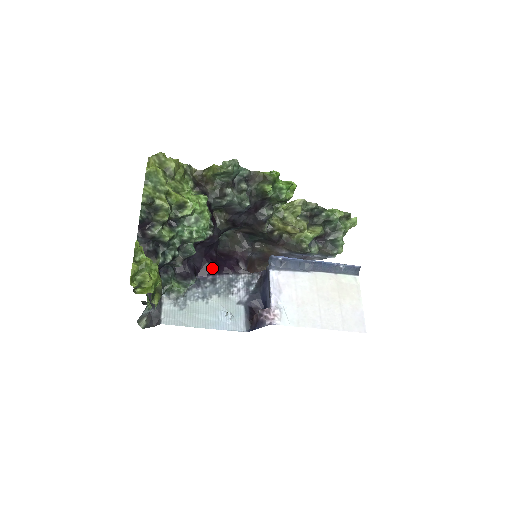
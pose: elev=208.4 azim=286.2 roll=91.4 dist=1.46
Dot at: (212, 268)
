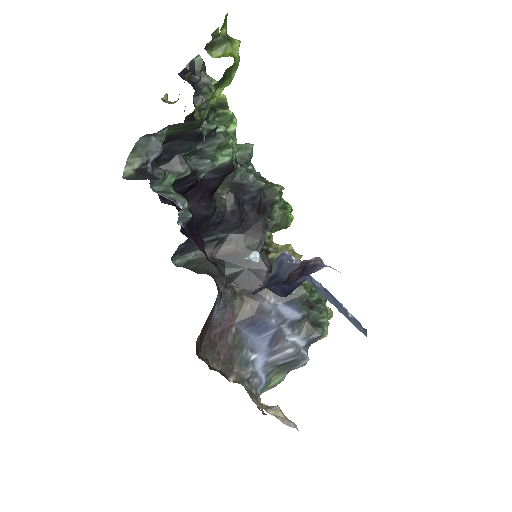
Dot at: (200, 239)
